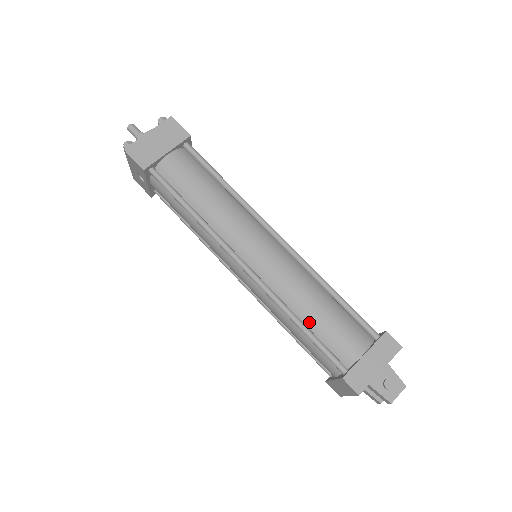
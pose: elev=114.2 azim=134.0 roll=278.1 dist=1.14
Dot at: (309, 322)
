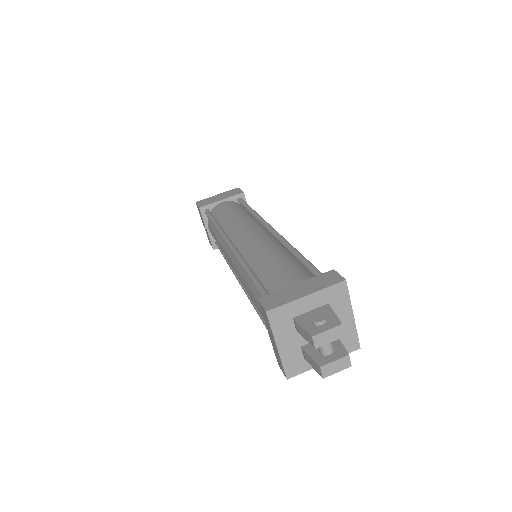
Dot at: (259, 272)
